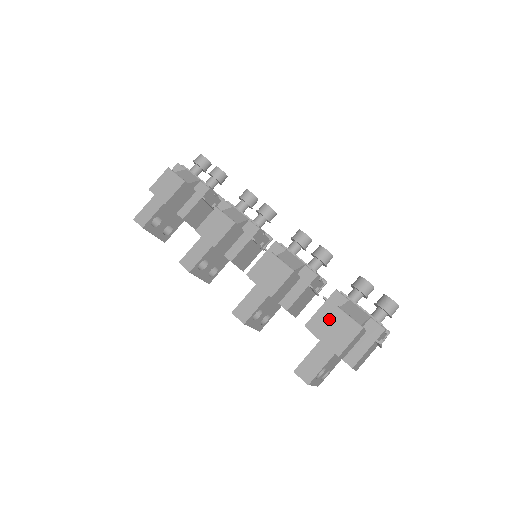
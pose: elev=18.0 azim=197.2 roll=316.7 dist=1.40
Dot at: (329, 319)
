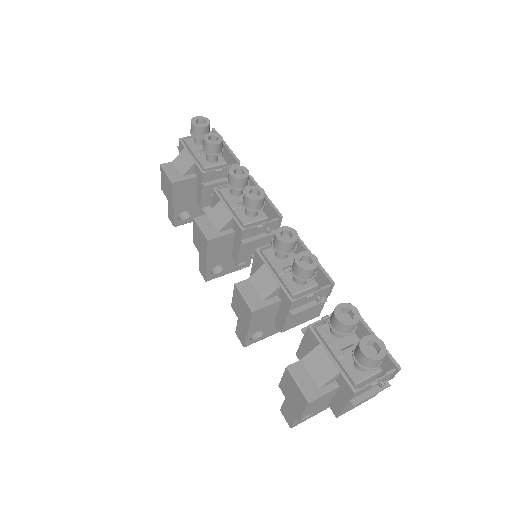
Dot at: (284, 378)
